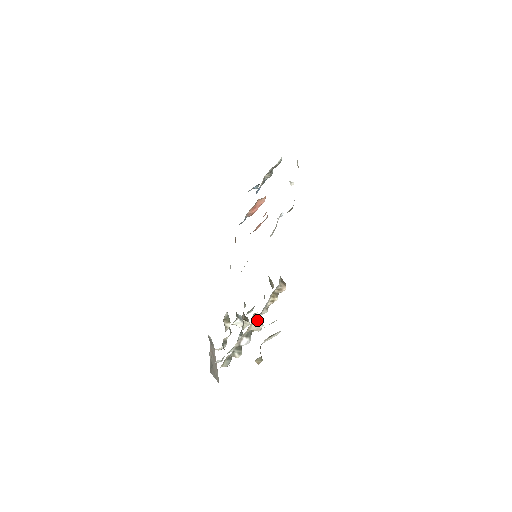
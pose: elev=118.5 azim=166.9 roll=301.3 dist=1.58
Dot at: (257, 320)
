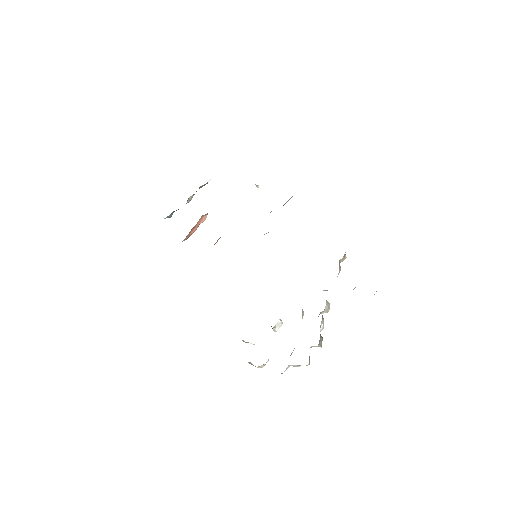
Dot at: occluded
